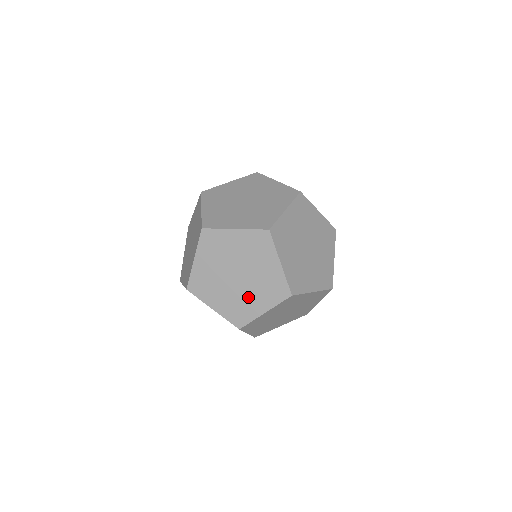
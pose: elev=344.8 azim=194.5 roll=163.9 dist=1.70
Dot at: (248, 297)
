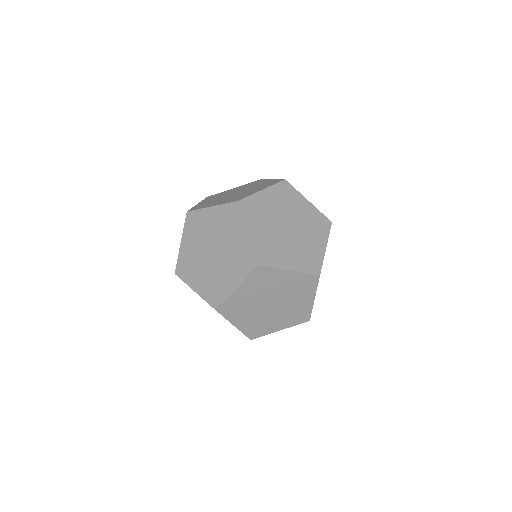
Dot at: (285, 248)
